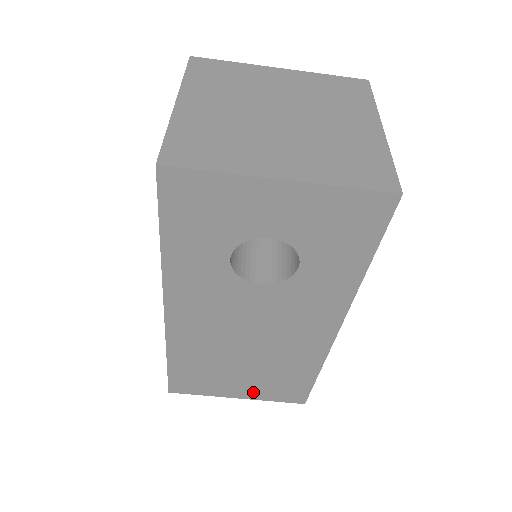
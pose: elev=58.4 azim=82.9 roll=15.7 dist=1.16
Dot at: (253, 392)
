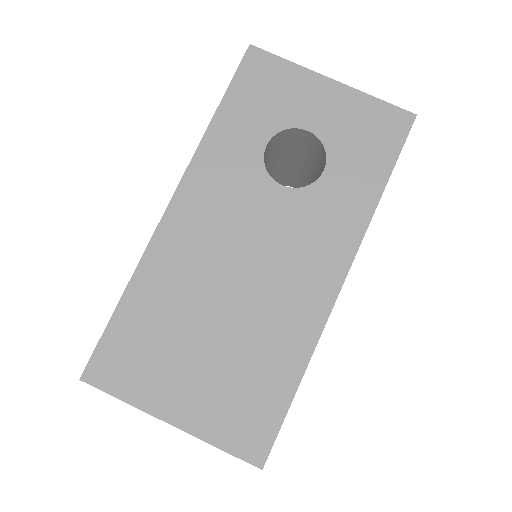
Dot at: (199, 410)
